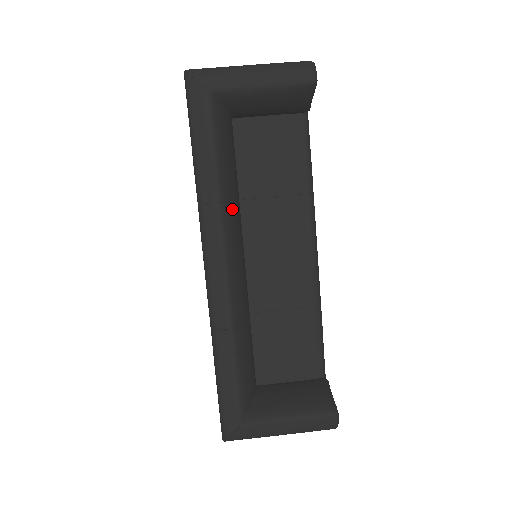
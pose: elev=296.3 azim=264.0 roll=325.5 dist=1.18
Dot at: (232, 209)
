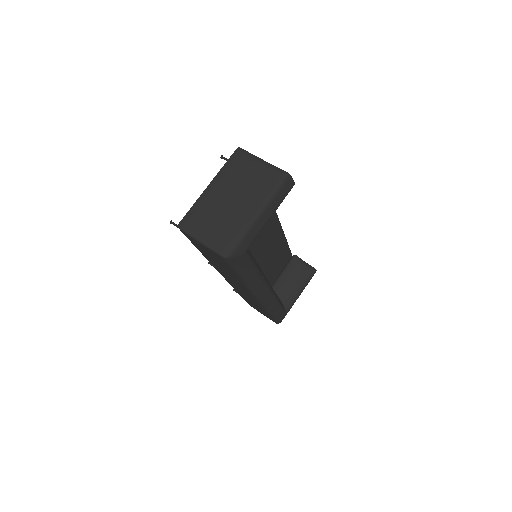
Dot at: occluded
